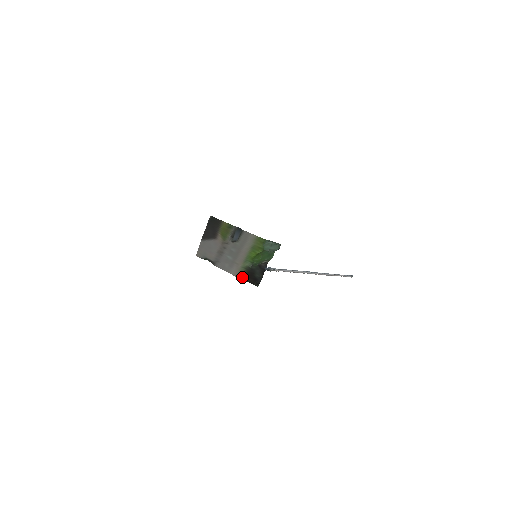
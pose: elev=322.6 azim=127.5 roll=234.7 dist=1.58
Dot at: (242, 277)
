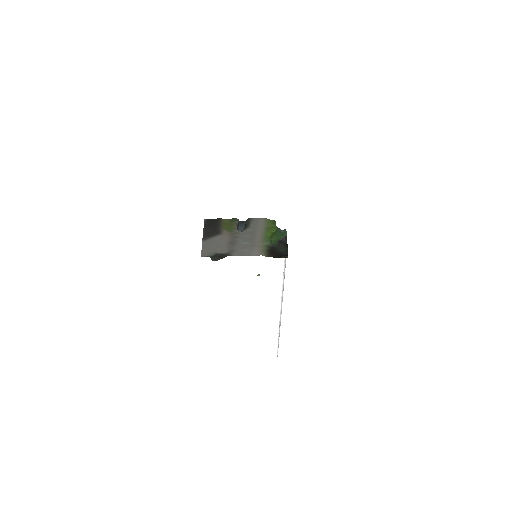
Dot at: (267, 255)
